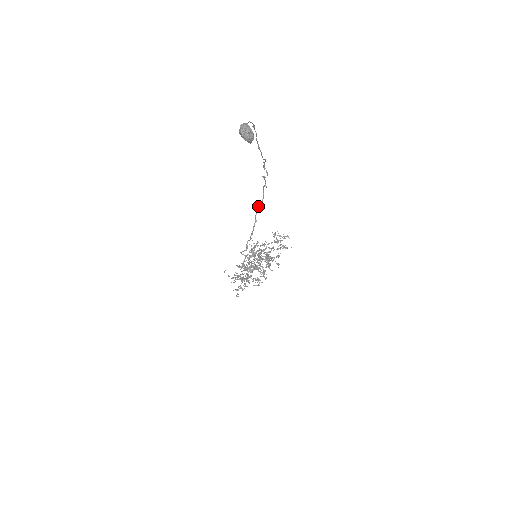
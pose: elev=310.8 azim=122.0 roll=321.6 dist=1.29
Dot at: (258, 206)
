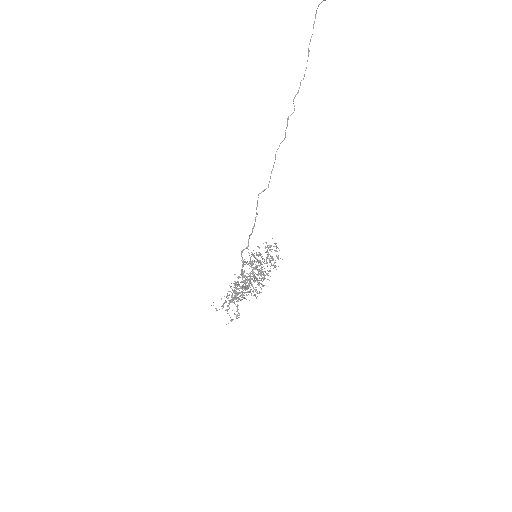
Dot at: (257, 202)
